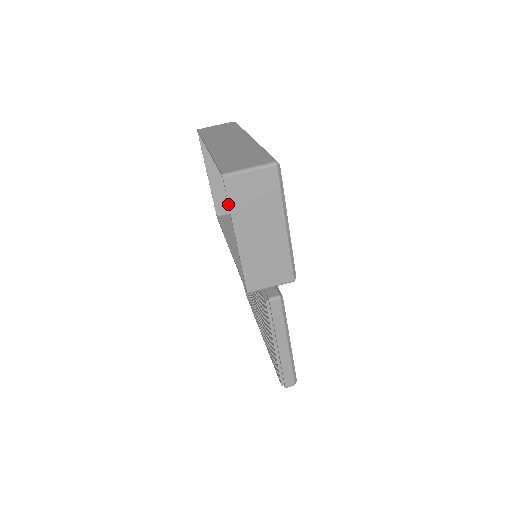
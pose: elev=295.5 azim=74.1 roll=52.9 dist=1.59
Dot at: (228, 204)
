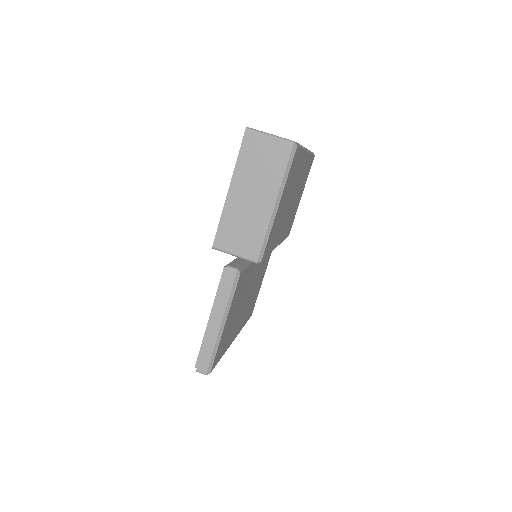
Dot at: (238, 155)
